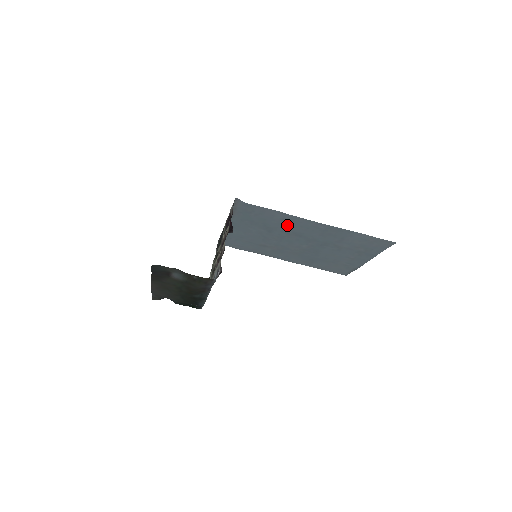
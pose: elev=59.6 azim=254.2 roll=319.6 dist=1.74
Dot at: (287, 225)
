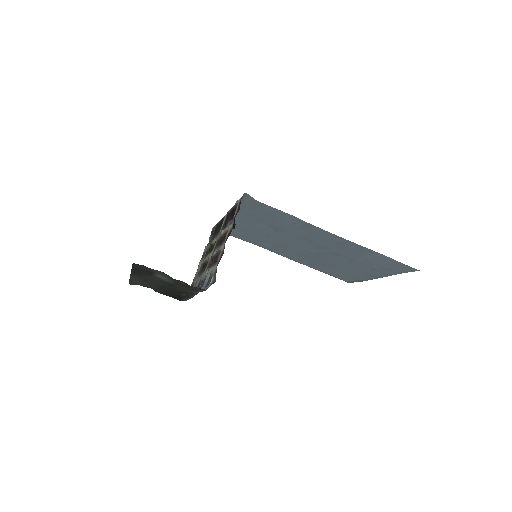
Dot at: (299, 229)
